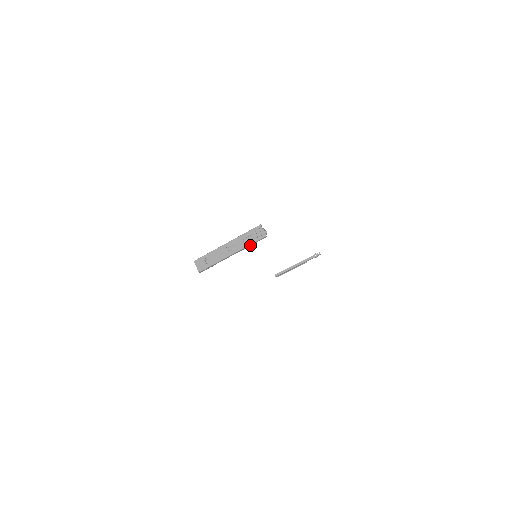
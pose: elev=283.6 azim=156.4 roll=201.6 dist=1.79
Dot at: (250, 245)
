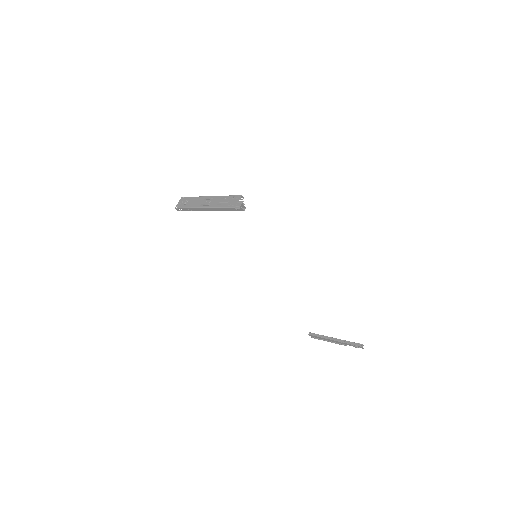
Dot at: (221, 209)
